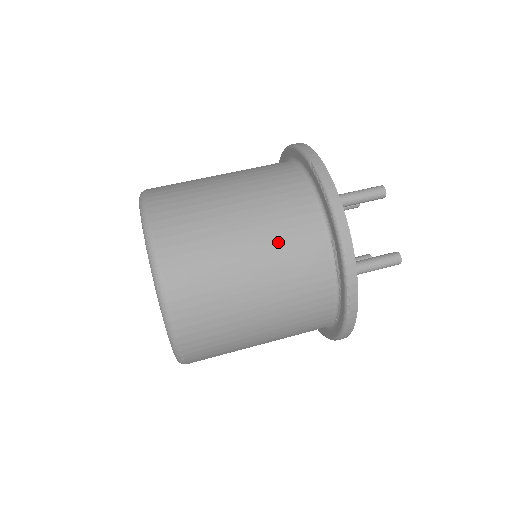
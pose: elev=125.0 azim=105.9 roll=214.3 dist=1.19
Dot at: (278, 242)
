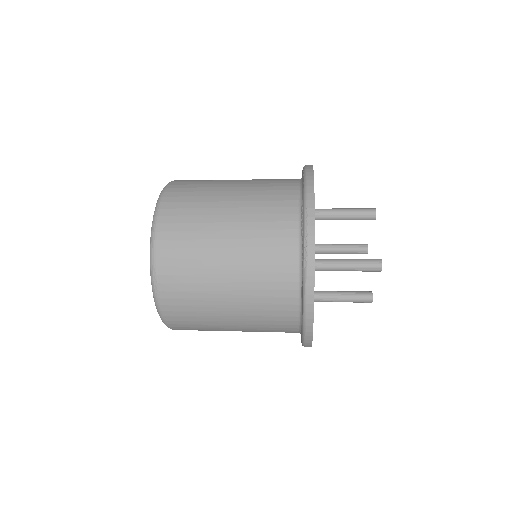
Dot at: (257, 201)
